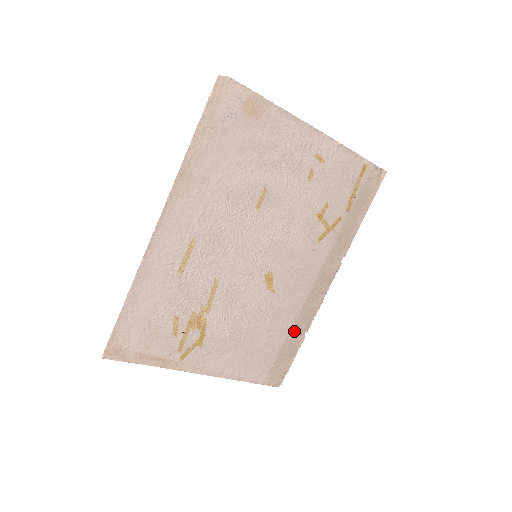
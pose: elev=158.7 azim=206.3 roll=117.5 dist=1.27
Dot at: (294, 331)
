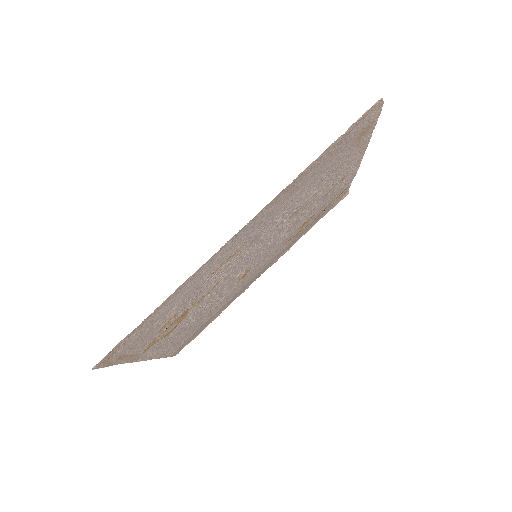
Dot at: (219, 311)
